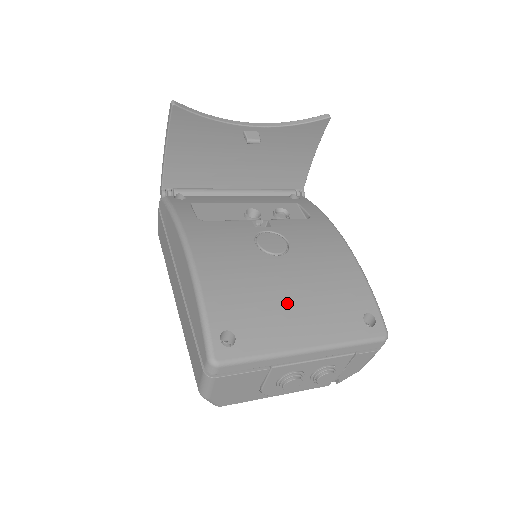
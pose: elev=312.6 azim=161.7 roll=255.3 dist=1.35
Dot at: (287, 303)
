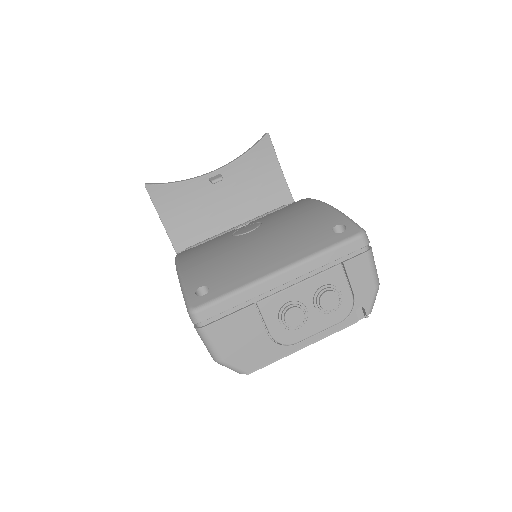
Dot at: (255, 251)
